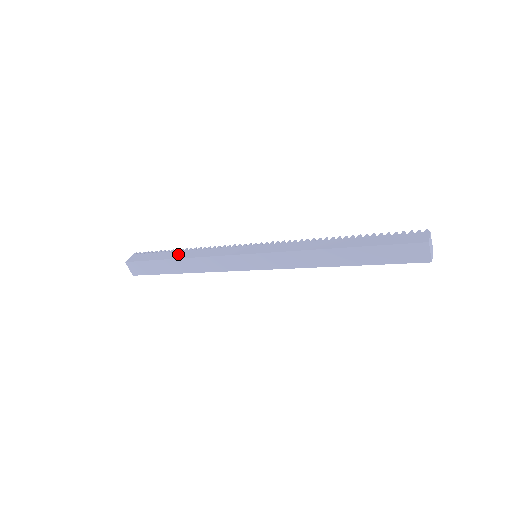
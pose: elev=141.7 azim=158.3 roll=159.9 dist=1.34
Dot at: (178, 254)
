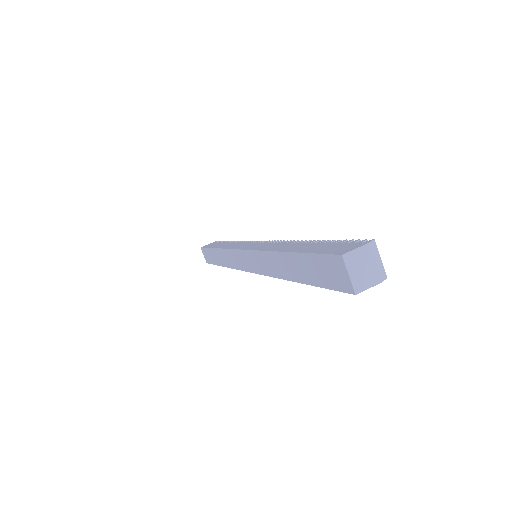
Dot at: (222, 245)
